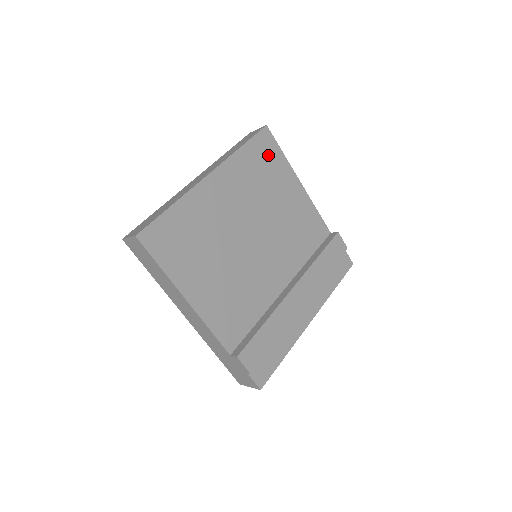
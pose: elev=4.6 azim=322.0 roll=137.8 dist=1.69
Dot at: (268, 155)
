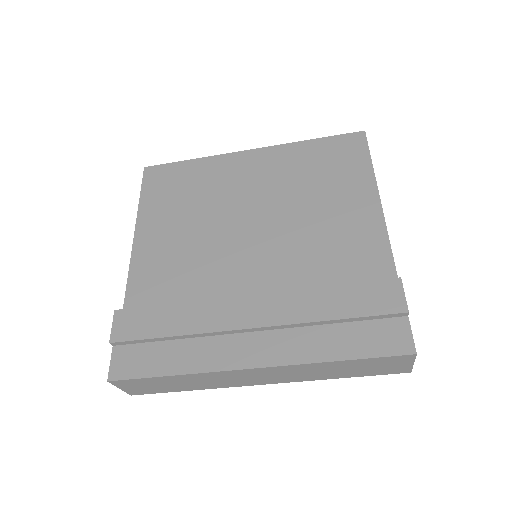
Dot at: (344, 157)
